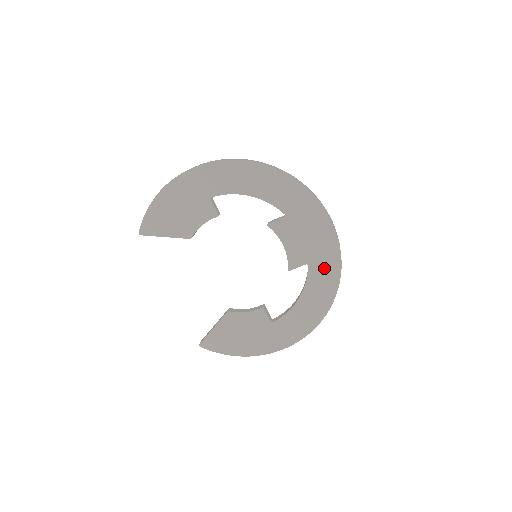
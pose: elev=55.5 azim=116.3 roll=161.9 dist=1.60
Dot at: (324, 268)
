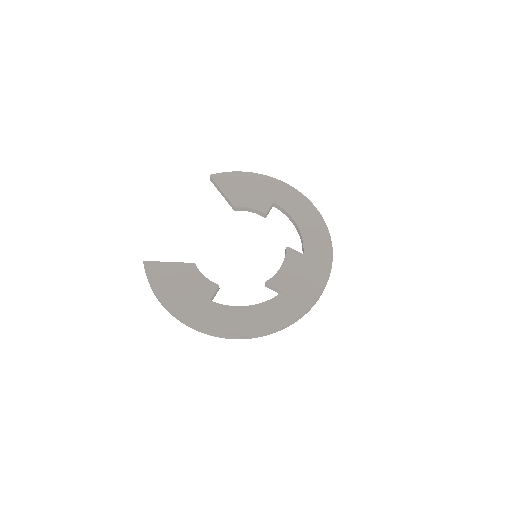
Dot at: (289, 305)
